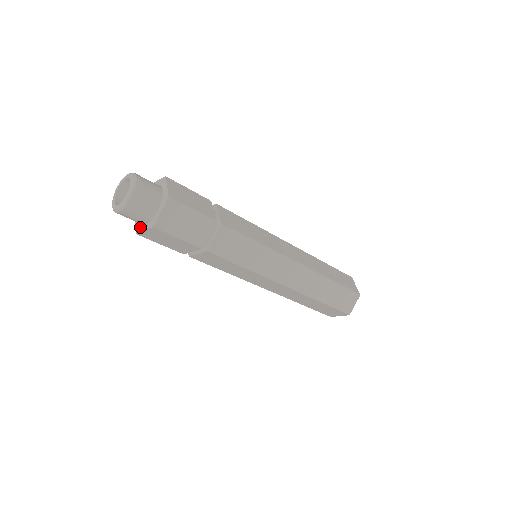
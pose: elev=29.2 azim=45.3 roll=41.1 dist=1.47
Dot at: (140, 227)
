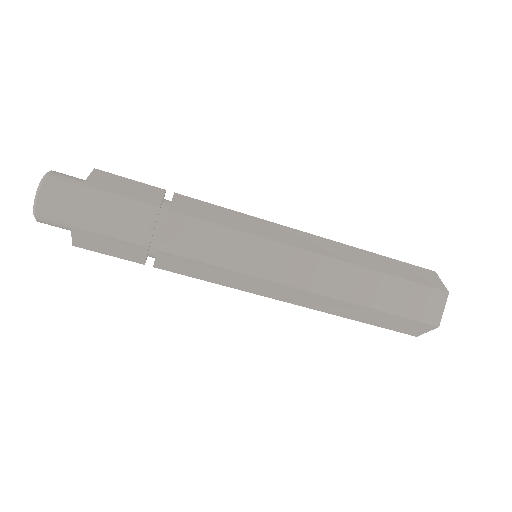
Dot at: occluded
